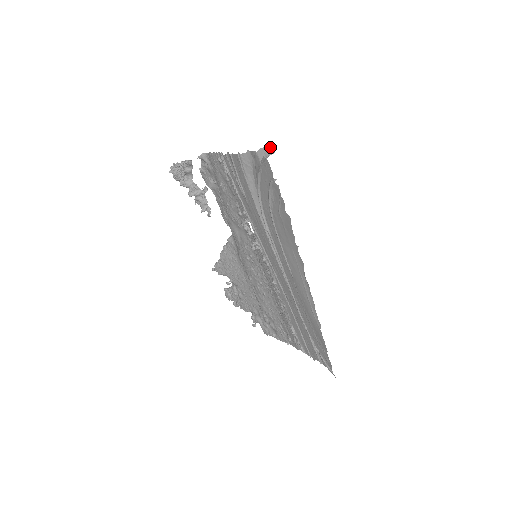
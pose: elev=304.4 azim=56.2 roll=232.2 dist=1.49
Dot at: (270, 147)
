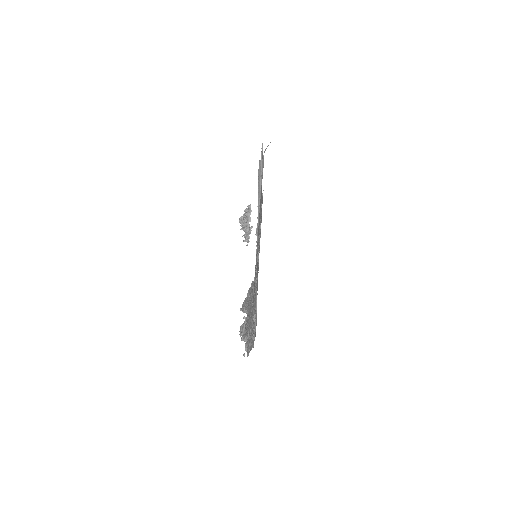
Dot at: occluded
